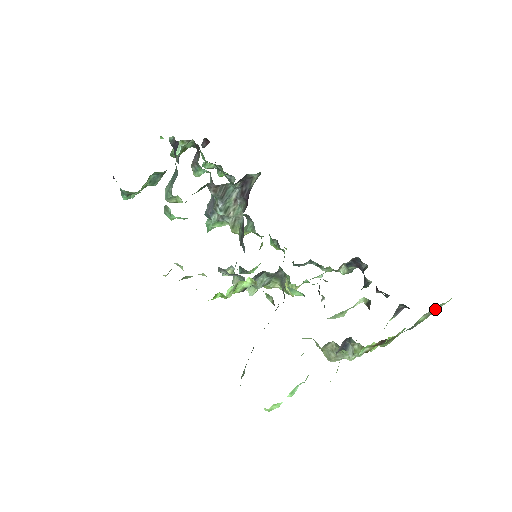
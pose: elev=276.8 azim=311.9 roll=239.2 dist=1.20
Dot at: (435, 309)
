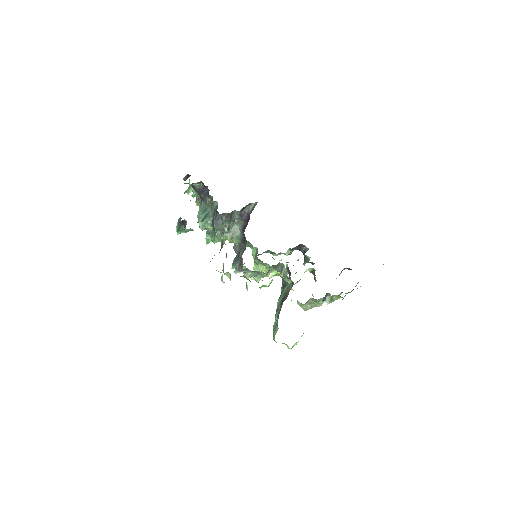
Dot at: occluded
